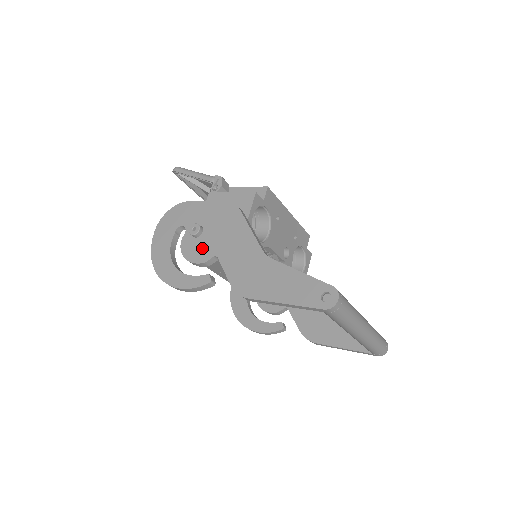
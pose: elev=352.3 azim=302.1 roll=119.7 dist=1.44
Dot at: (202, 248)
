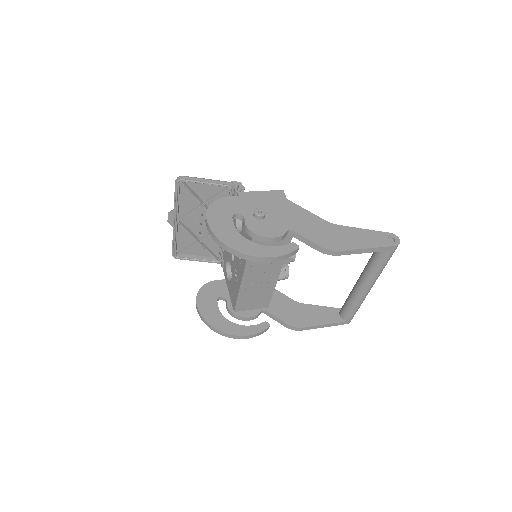
Dot at: (272, 226)
